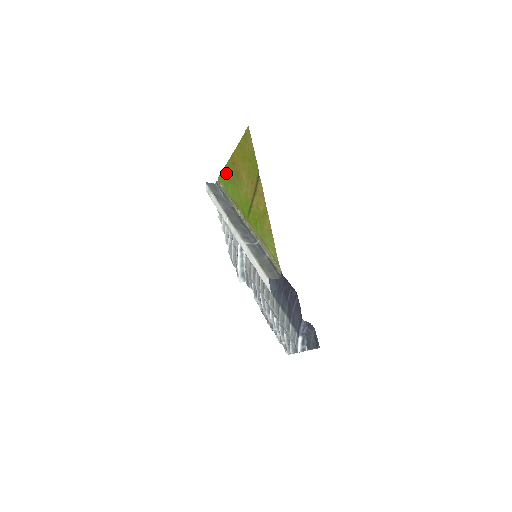
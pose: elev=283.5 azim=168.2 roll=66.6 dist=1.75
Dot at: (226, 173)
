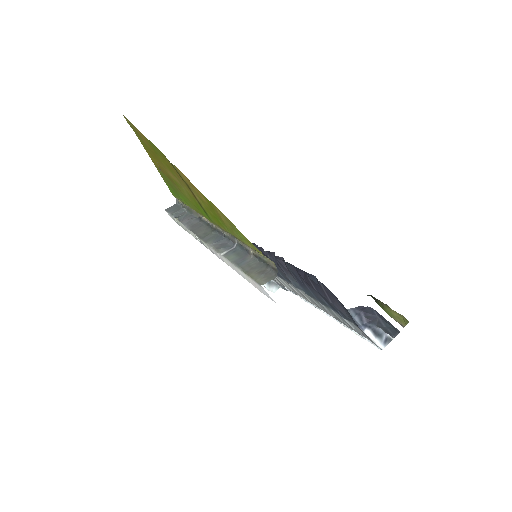
Dot at: (168, 185)
